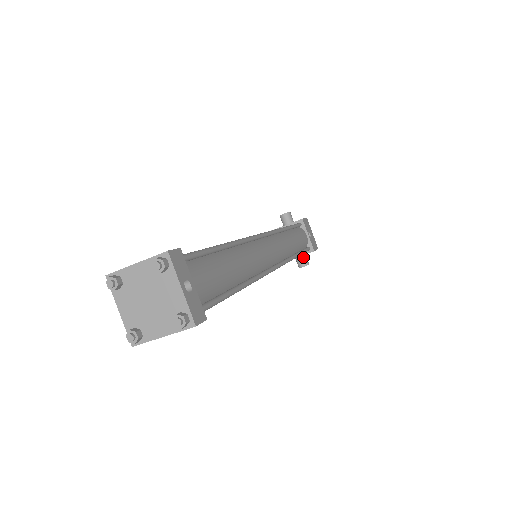
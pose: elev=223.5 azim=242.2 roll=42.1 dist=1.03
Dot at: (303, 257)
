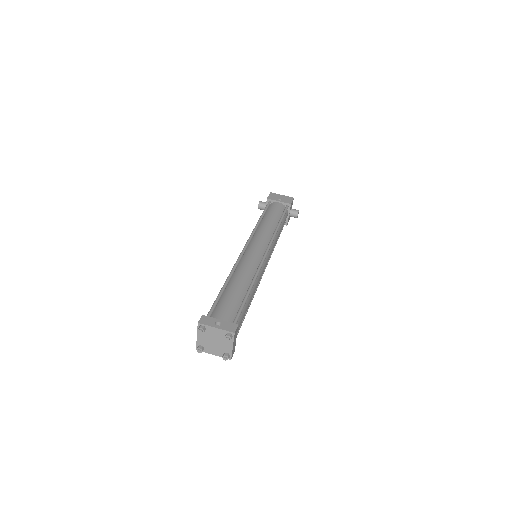
Dot at: (291, 212)
